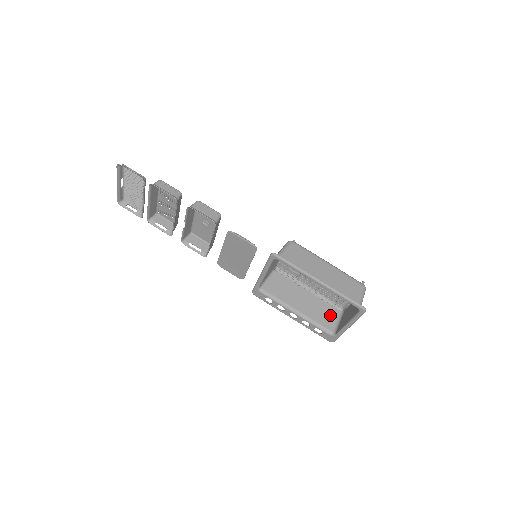
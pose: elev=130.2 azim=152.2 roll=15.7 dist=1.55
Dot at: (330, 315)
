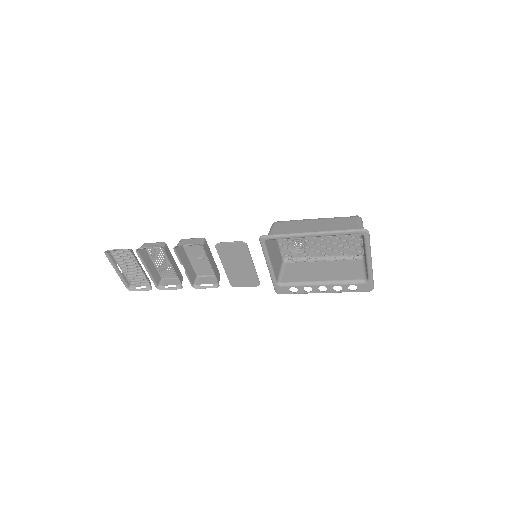
Dot at: (354, 268)
